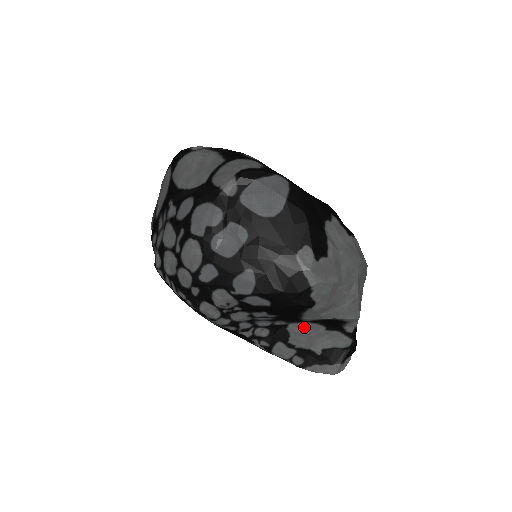
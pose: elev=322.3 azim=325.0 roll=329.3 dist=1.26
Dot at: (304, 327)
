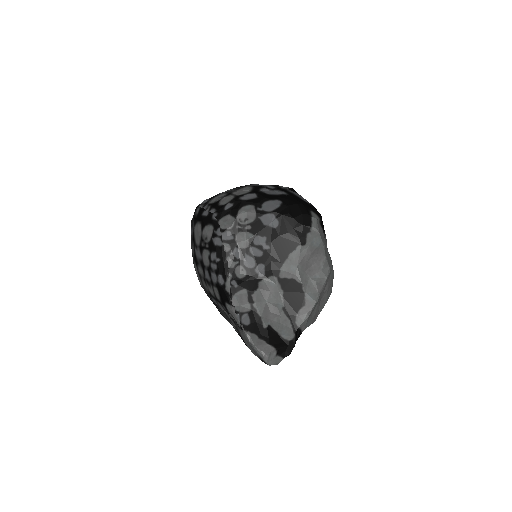
Dot at: (272, 289)
